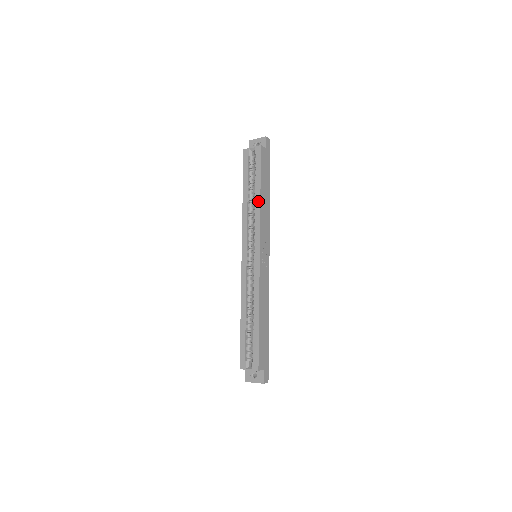
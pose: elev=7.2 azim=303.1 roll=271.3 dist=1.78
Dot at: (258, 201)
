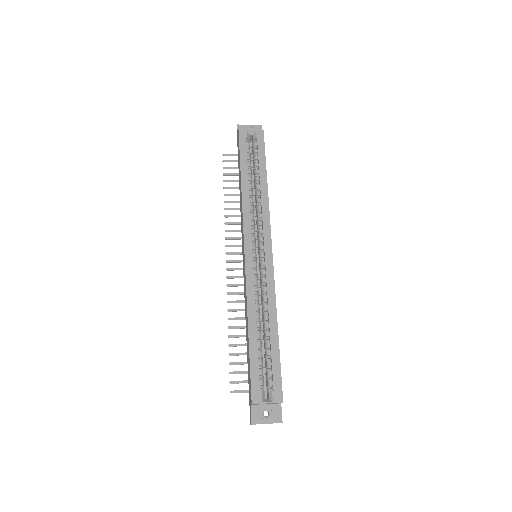
Dot at: (265, 189)
